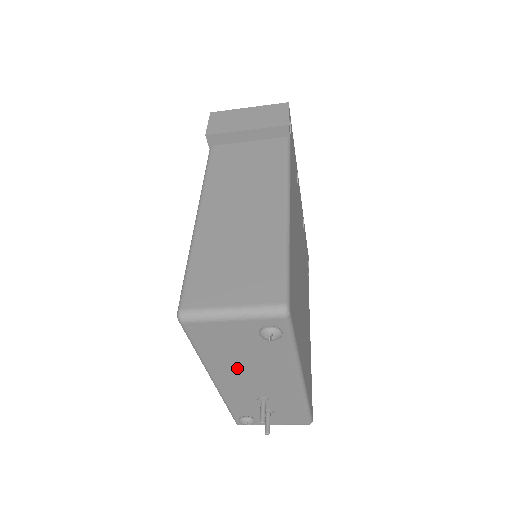
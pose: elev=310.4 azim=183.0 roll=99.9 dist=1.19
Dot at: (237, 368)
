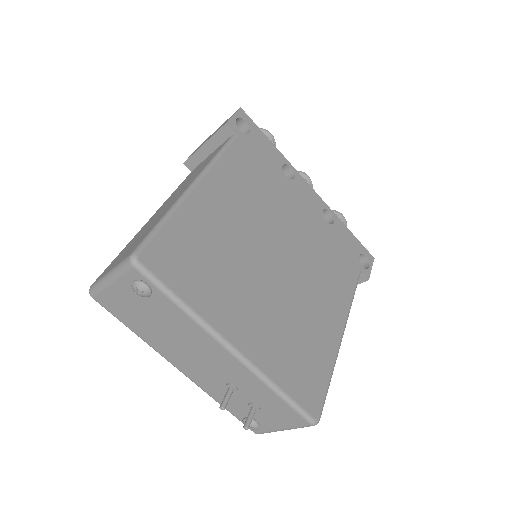
Dot at: (171, 344)
